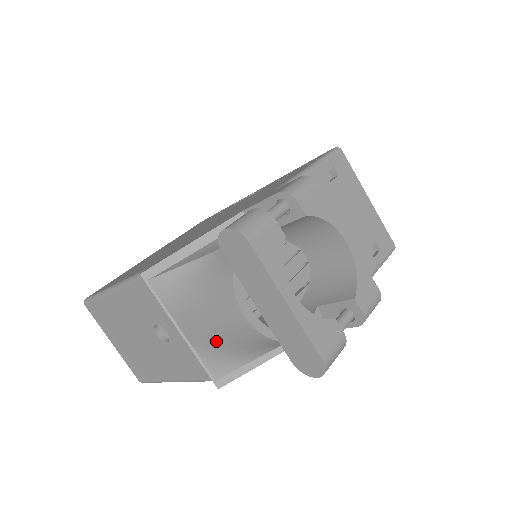
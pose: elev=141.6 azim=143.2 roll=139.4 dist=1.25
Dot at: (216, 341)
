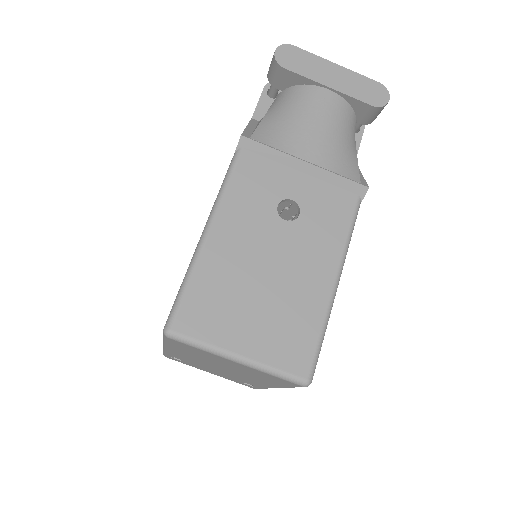
Dot at: (331, 140)
